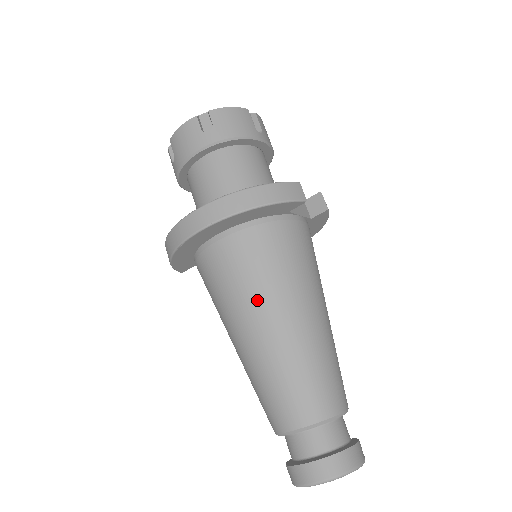
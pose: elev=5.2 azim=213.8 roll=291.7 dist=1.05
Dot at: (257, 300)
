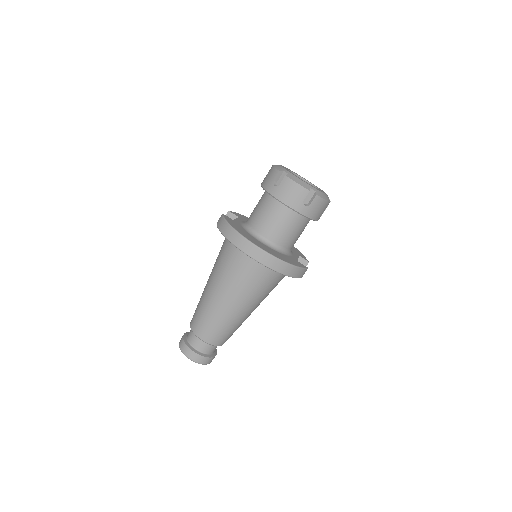
Dot at: (242, 295)
